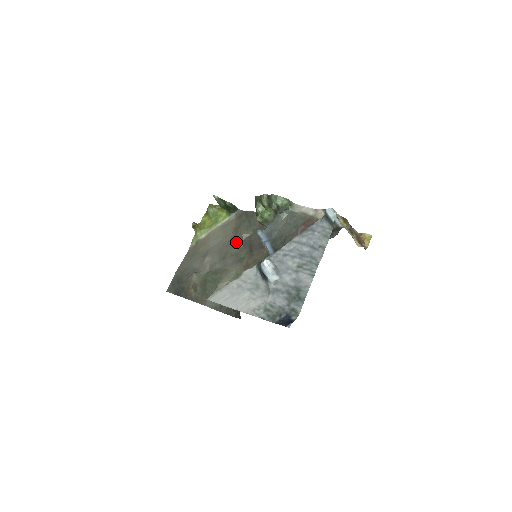
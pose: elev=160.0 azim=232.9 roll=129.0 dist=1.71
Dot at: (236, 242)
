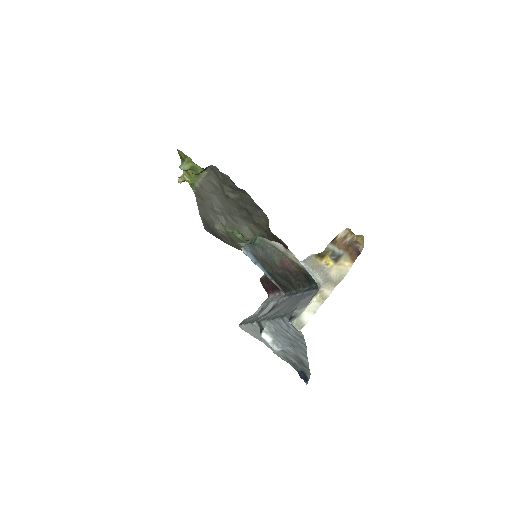
Dot at: (231, 201)
